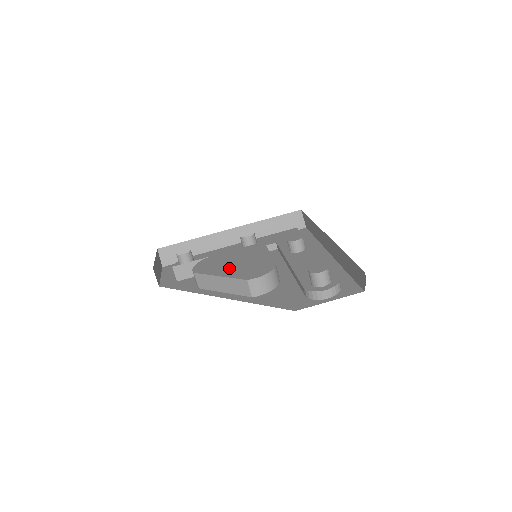
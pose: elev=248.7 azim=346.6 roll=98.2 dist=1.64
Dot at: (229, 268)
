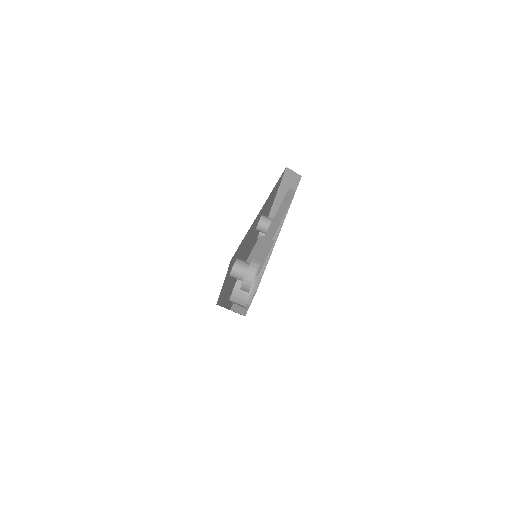
Dot at: occluded
